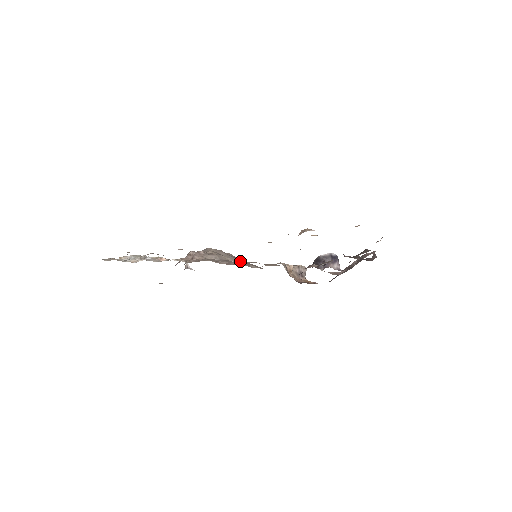
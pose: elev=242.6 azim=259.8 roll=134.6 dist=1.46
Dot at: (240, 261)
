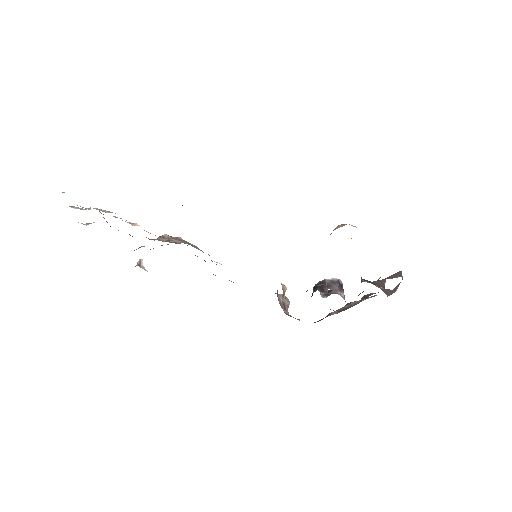
Dot at: occluded
